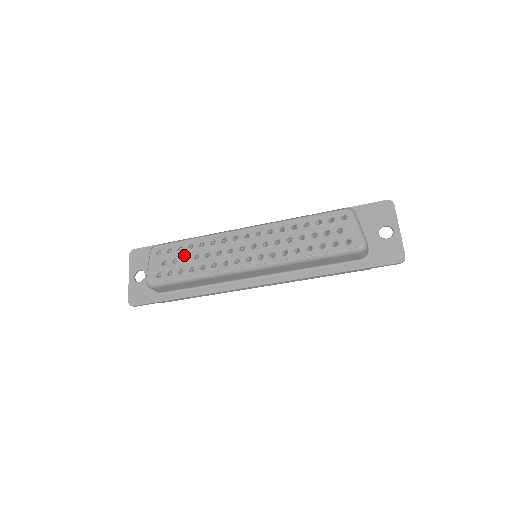
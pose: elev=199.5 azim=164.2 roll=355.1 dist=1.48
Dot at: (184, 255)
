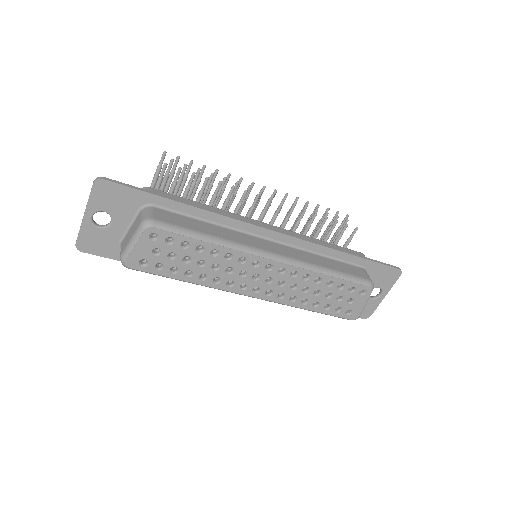
Dot at: (187, 256)
